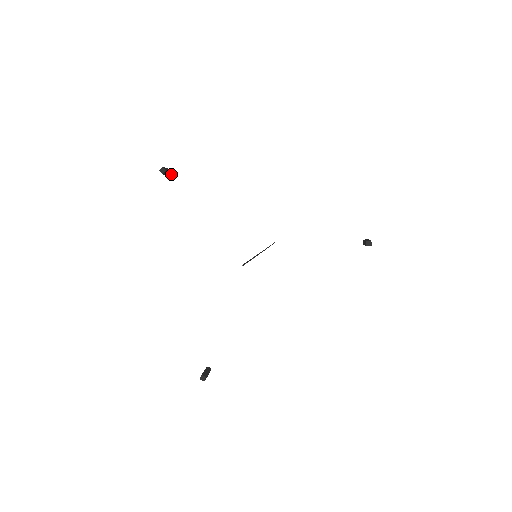
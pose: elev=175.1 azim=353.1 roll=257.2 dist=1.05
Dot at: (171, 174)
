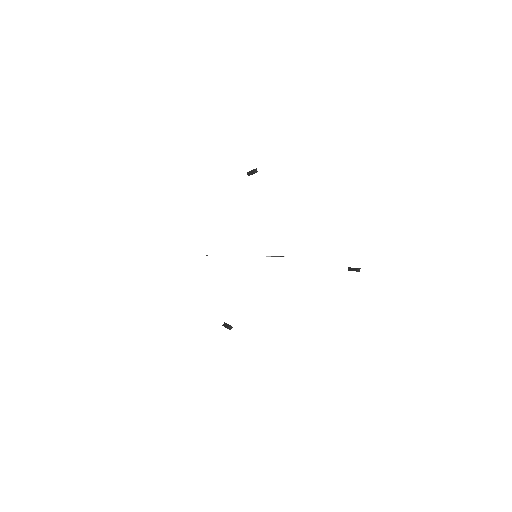
Dot at: occluded
